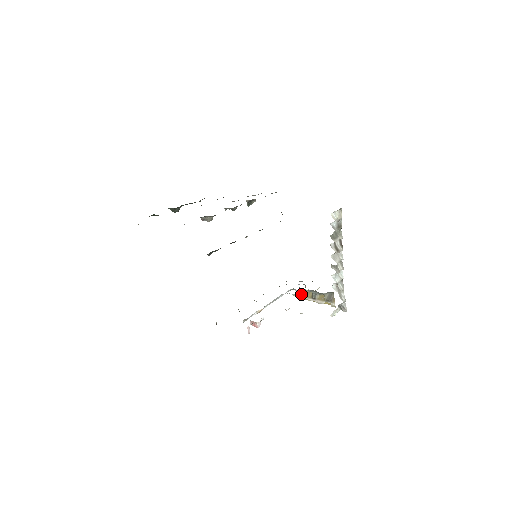
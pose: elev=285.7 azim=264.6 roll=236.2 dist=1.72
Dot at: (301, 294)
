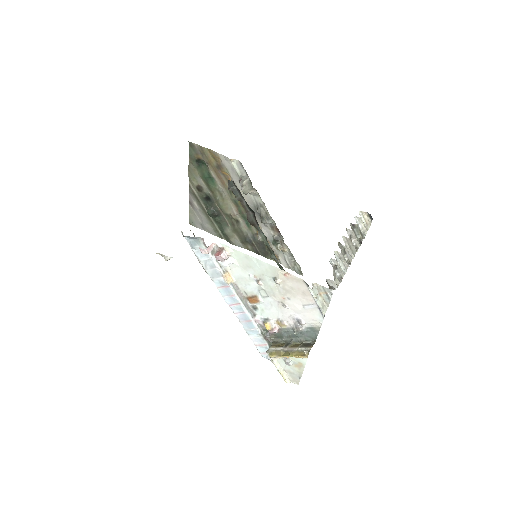
Dot at: (270, 347)
